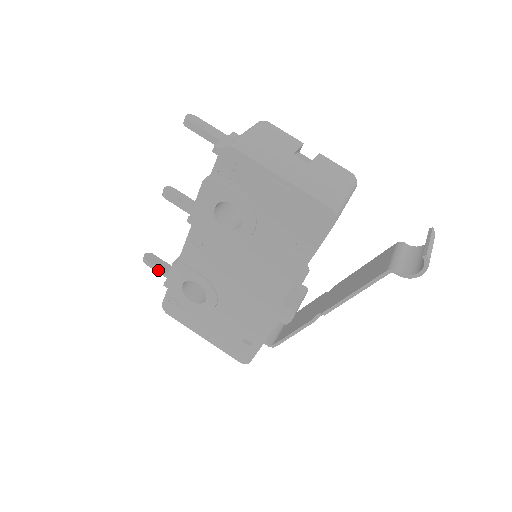
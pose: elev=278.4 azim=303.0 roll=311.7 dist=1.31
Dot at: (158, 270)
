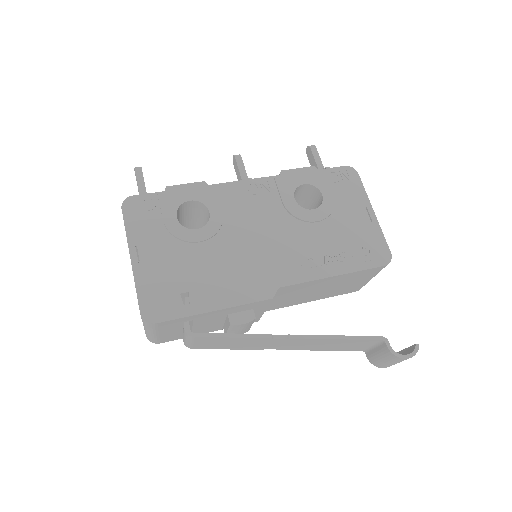
Dot at: (141, 185)
